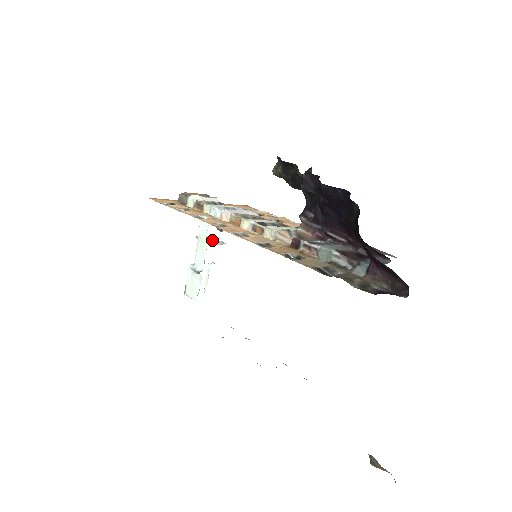
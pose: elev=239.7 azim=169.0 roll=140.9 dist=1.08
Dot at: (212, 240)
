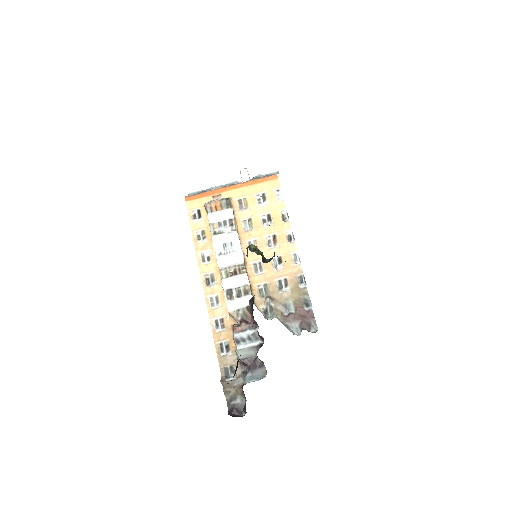
Dot at: occluded
